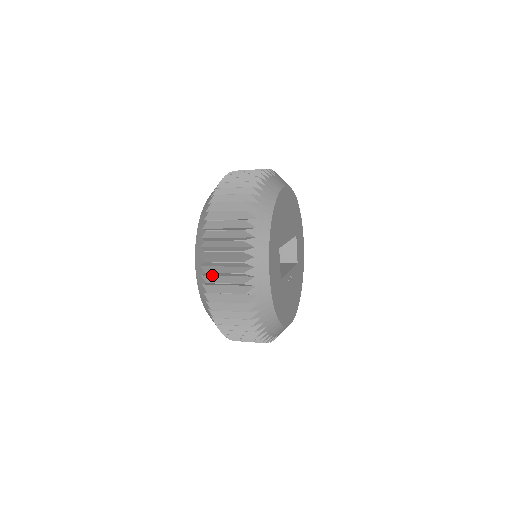
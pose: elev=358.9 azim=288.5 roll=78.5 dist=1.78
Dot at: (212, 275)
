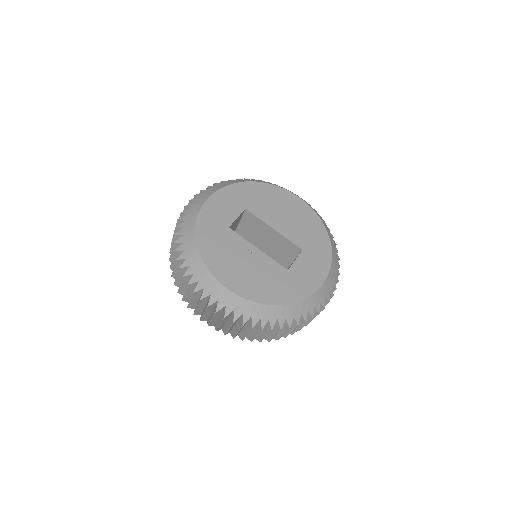
Dot at: occluded
